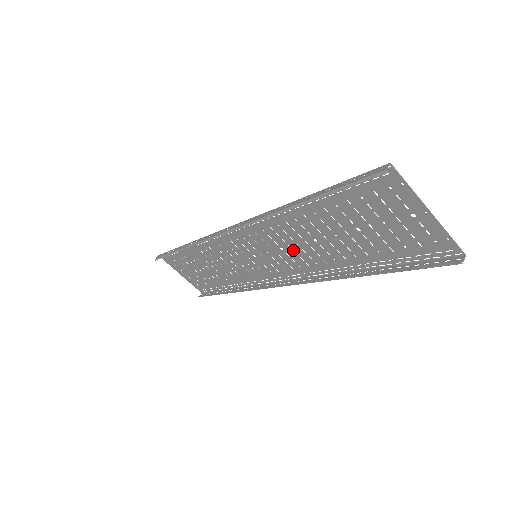
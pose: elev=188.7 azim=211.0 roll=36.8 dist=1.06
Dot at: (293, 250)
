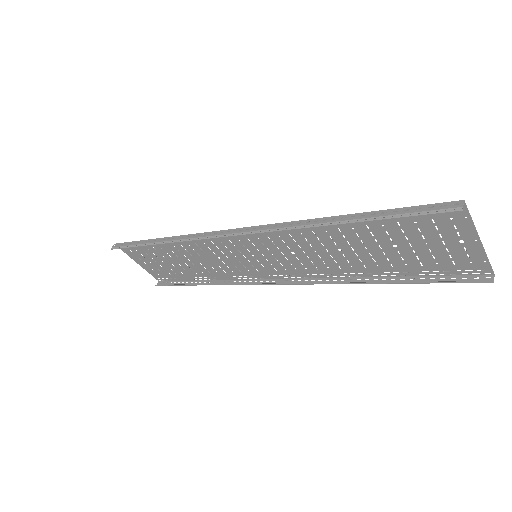
Dot at: (307, 255)
